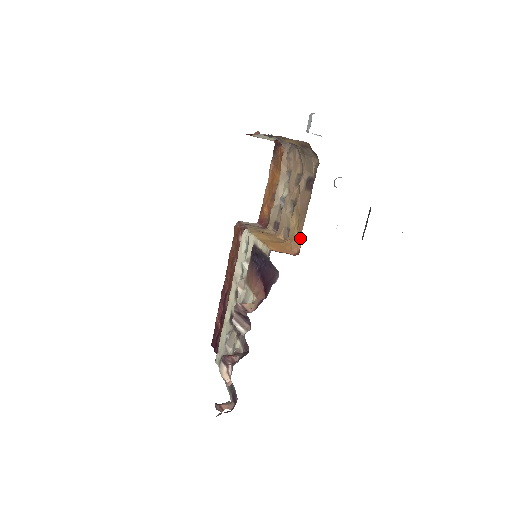
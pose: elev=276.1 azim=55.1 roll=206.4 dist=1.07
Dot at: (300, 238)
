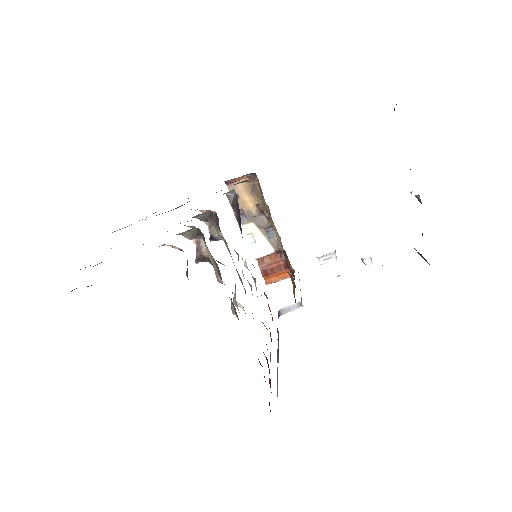
Dot at: occluded
